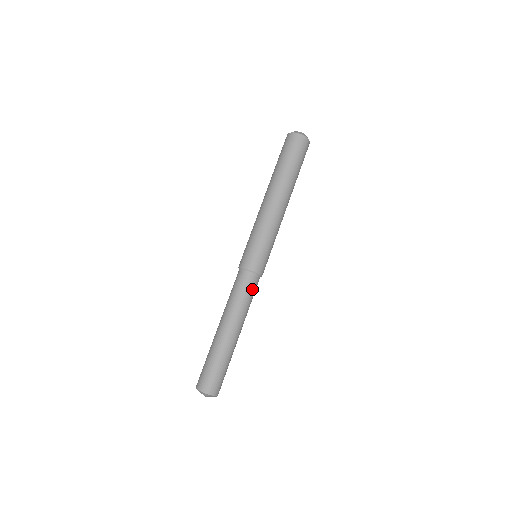
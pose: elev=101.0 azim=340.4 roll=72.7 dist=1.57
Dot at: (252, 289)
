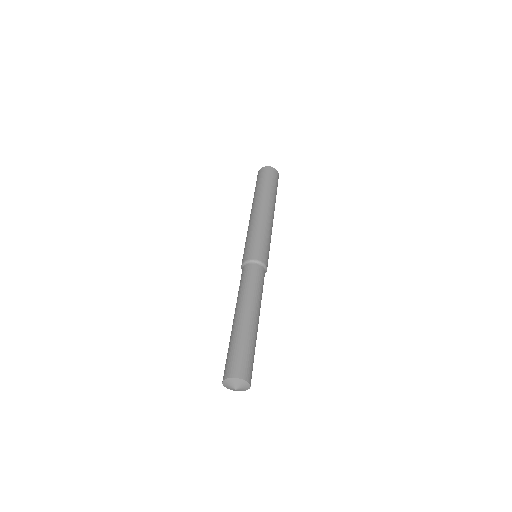
Dot at: (258, 276)
